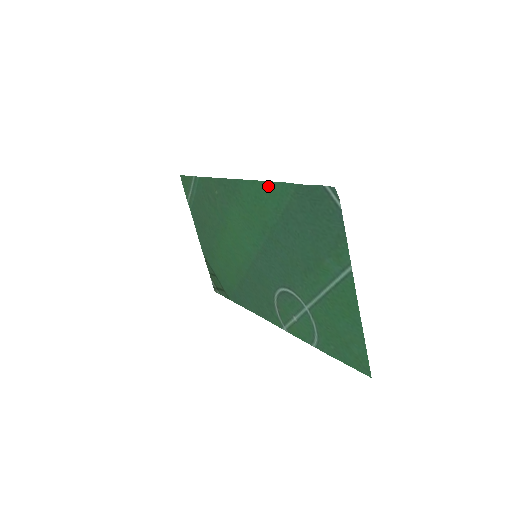
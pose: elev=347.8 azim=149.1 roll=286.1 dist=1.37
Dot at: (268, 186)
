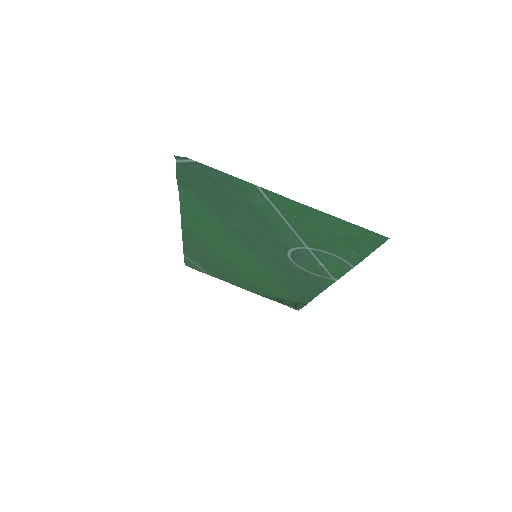
Dot at: (184, 206)
